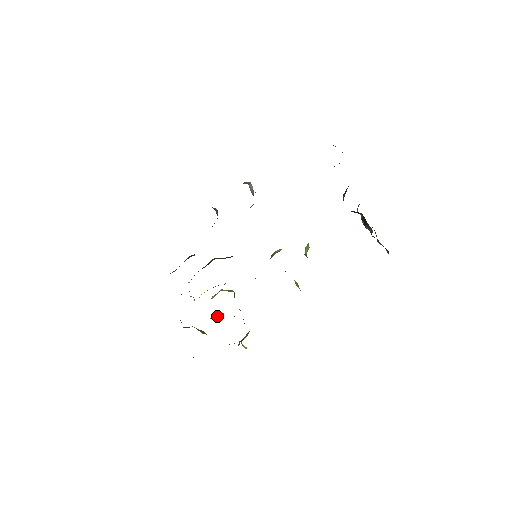
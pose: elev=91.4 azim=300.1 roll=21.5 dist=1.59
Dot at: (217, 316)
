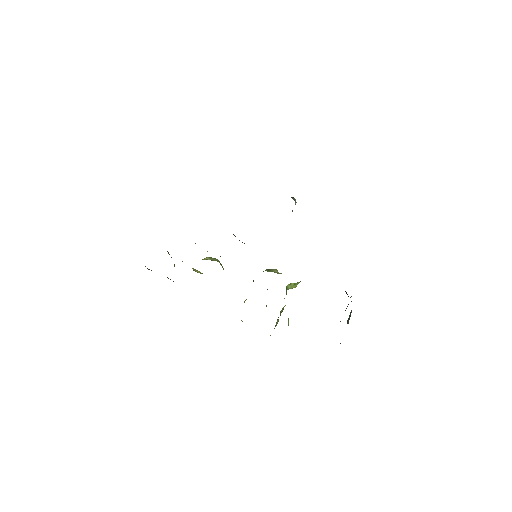
Dot at: (197, 271)
